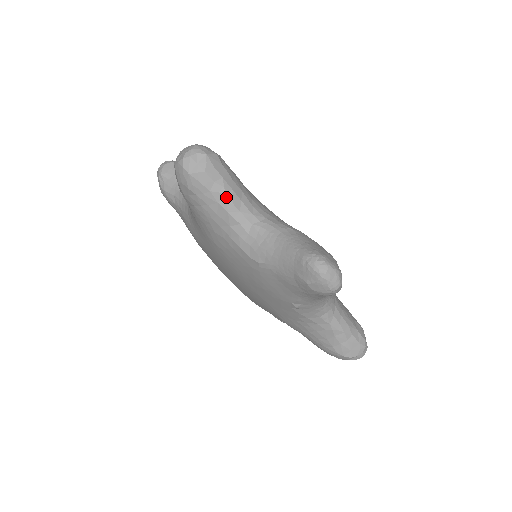
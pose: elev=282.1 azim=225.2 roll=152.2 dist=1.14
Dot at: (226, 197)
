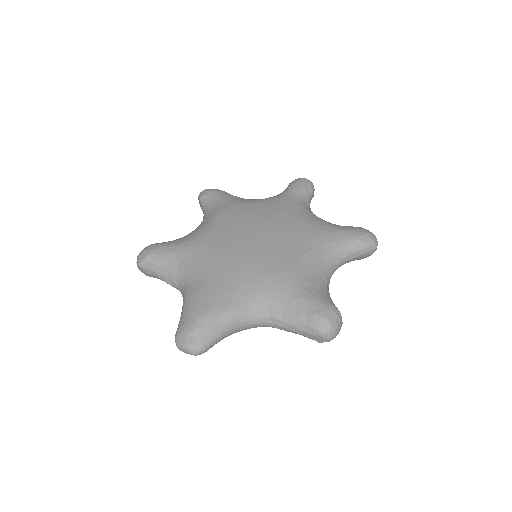
Dot at: (164, 281)
